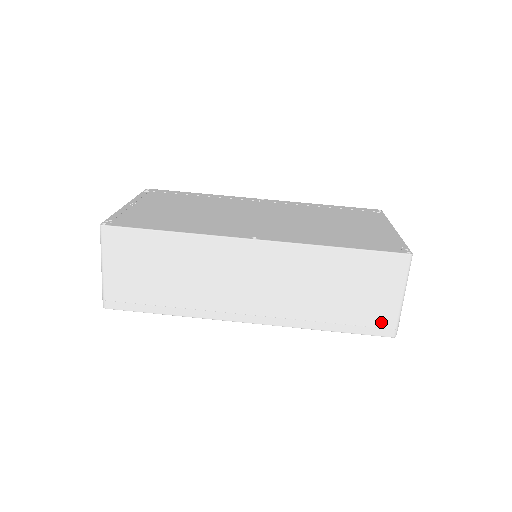
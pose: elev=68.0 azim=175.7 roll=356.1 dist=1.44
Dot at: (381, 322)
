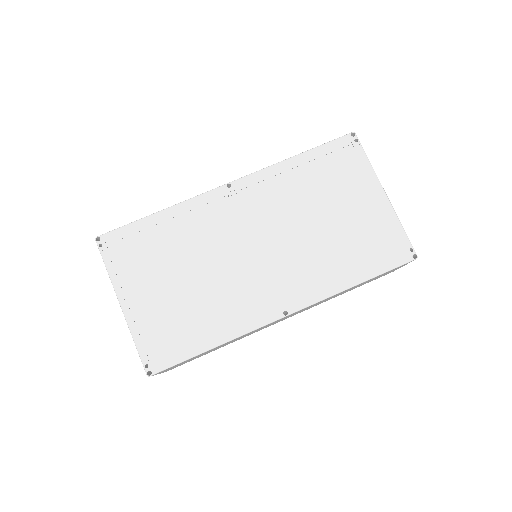
Dot at: occluded
